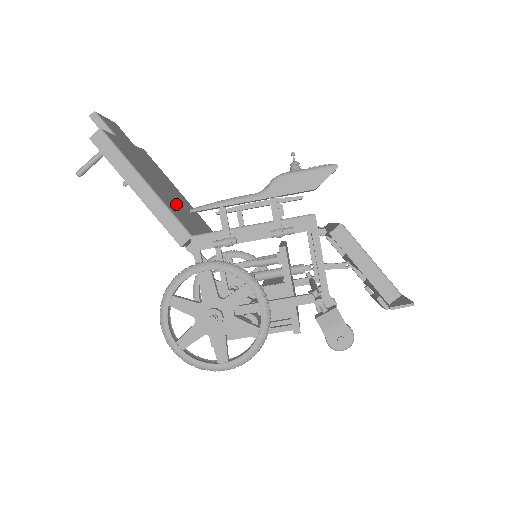
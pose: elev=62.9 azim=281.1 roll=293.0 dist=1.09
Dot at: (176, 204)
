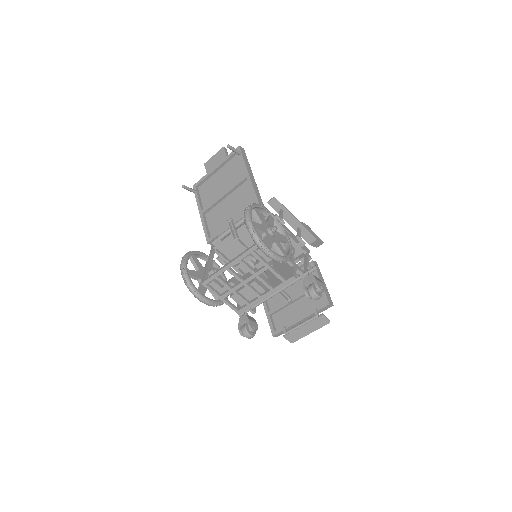
Dot at: occluded
